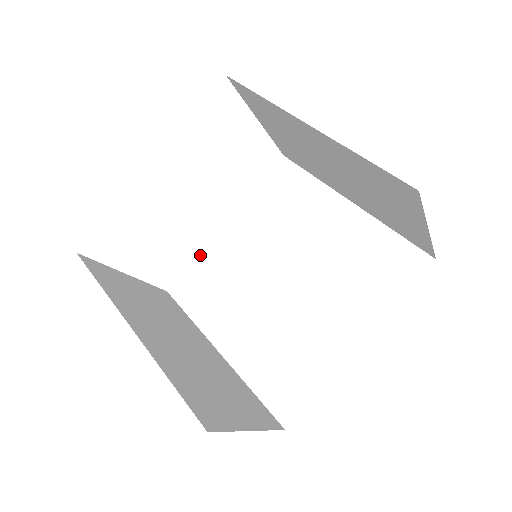
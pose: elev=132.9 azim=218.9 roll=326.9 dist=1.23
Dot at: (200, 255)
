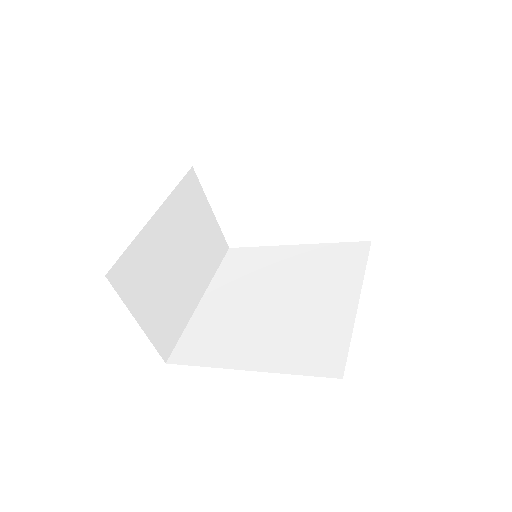
Dot at: (264, 247)
